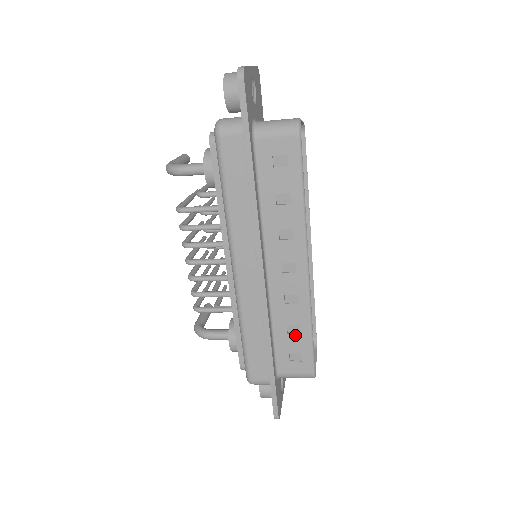
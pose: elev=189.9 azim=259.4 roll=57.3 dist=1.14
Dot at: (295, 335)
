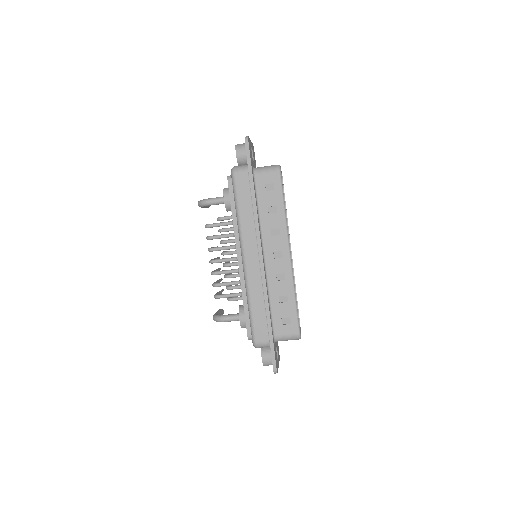
Dot at: (285, 303)
